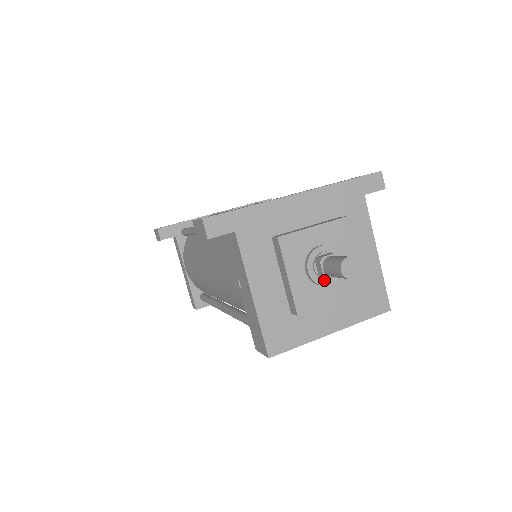
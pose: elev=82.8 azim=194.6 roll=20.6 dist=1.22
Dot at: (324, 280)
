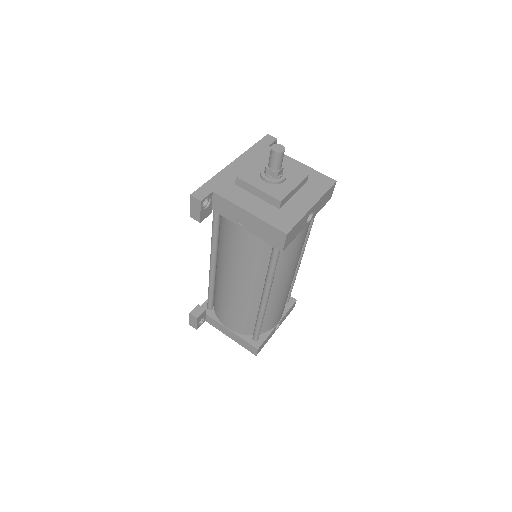
Dot at: (279, 179)
